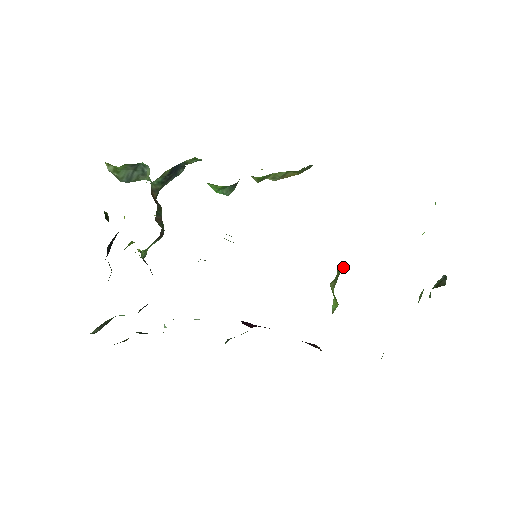
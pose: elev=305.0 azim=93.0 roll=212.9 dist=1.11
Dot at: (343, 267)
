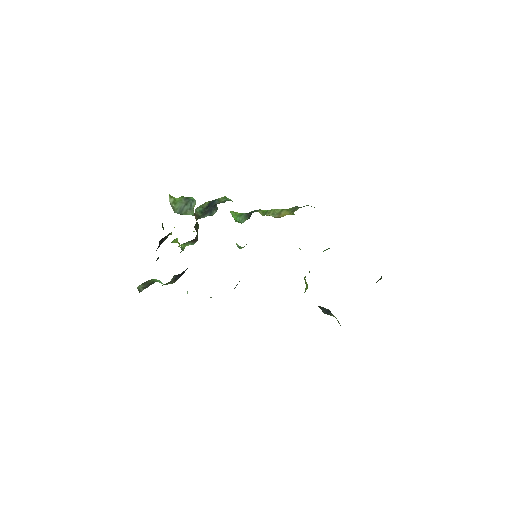
Dot at: occluded
